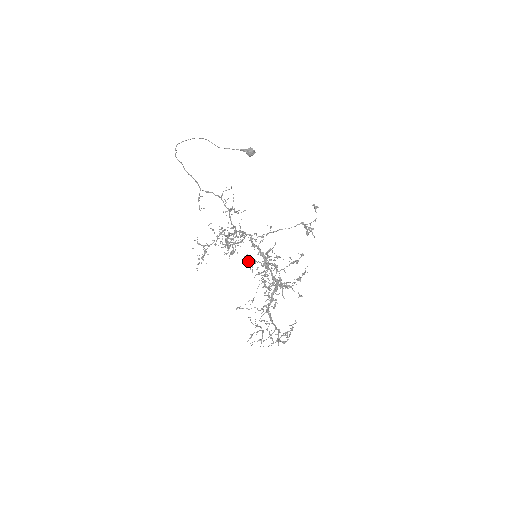
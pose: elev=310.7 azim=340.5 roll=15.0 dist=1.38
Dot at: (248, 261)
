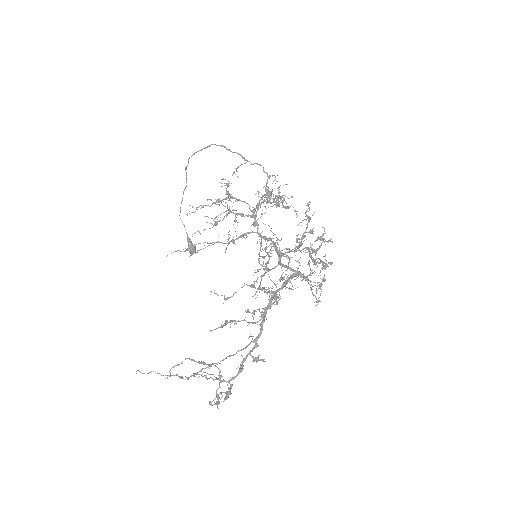
Dot at: (306, 211)
